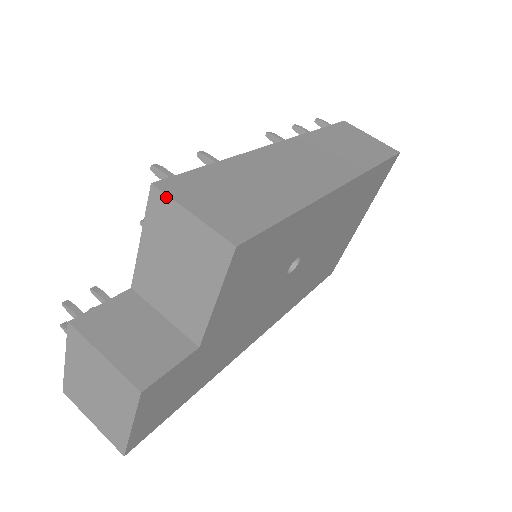
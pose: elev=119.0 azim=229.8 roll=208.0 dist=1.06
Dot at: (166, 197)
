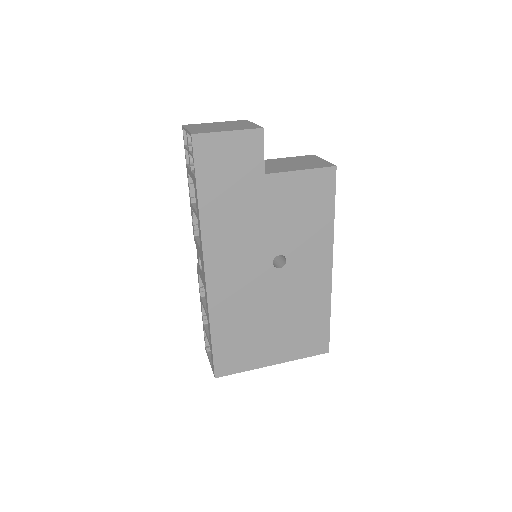
Dot at: (317, 157)
